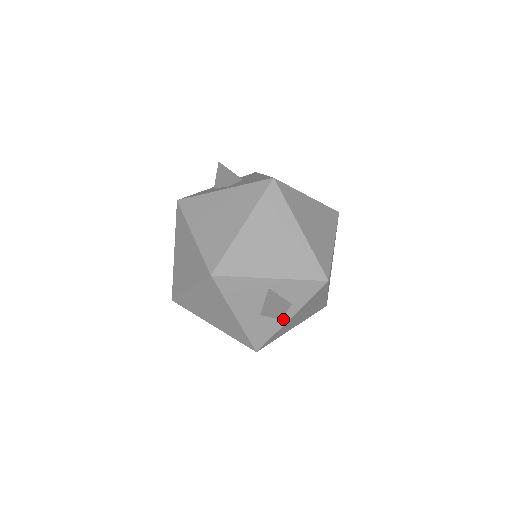
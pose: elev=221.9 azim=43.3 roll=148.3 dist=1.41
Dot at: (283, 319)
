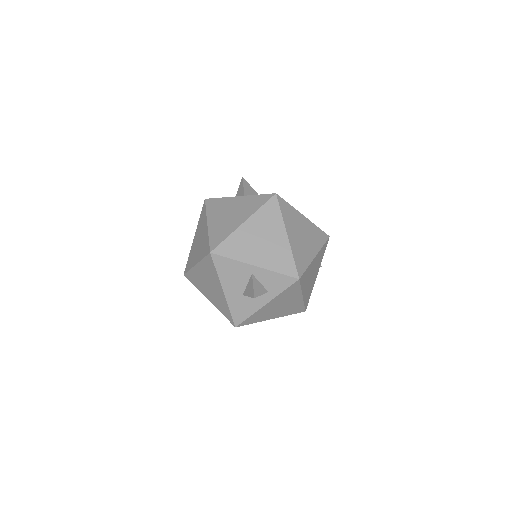
Dot at: (260, 303)
